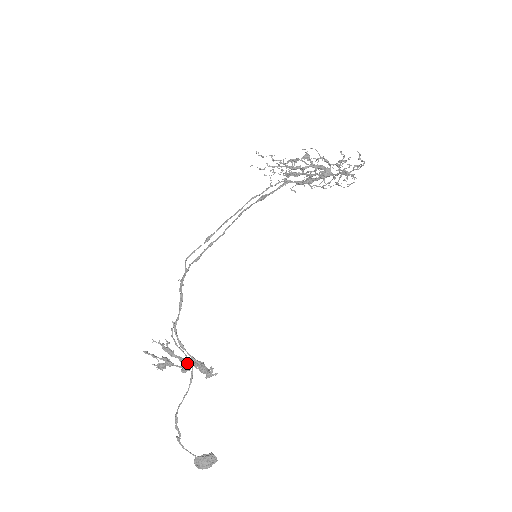
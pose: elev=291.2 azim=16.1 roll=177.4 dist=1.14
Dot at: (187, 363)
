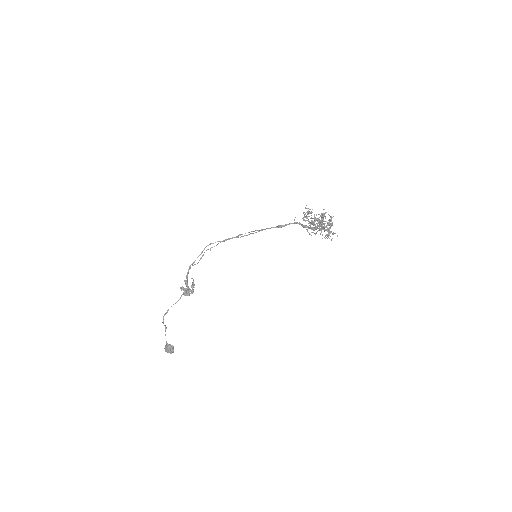
Dot at: occluded
